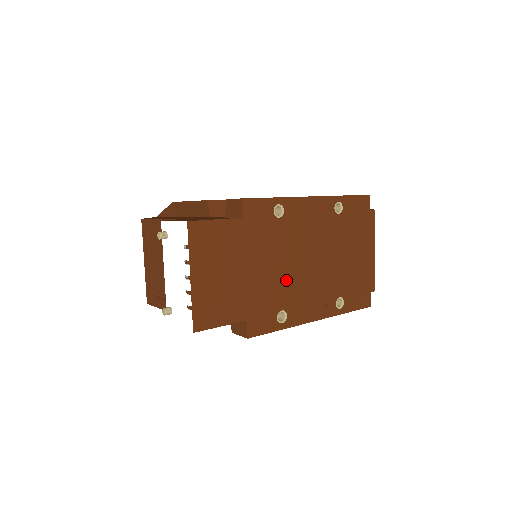
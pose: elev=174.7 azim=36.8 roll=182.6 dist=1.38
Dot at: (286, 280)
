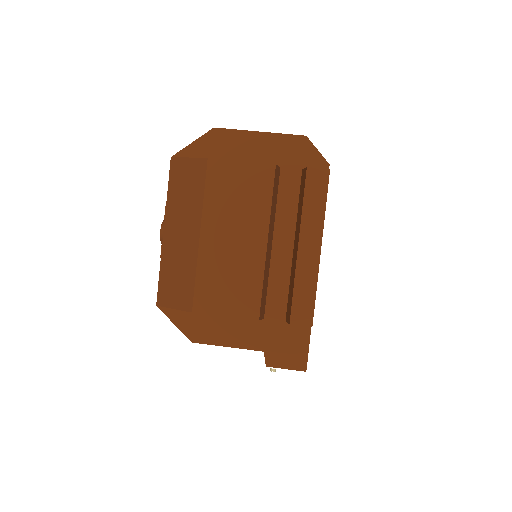
Dot at: occluded
